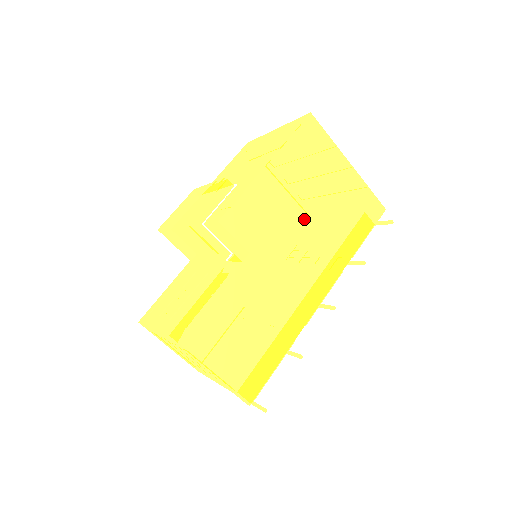
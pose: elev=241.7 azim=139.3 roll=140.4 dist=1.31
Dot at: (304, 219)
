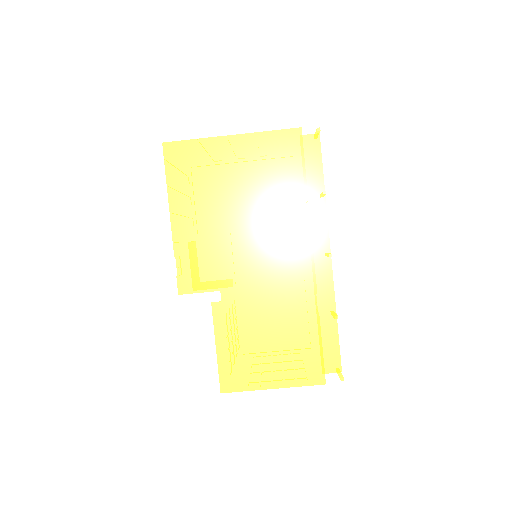
Dot at: (237, 222)
